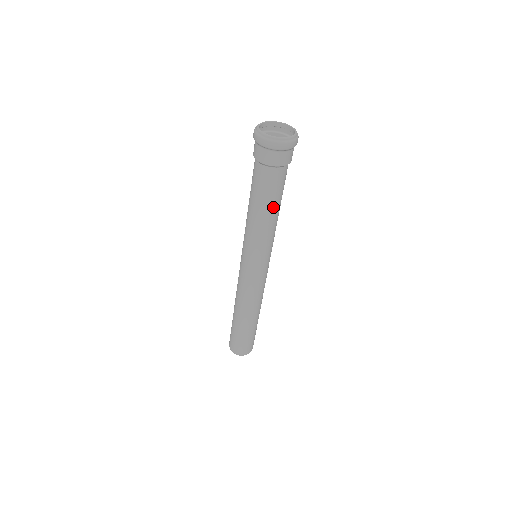
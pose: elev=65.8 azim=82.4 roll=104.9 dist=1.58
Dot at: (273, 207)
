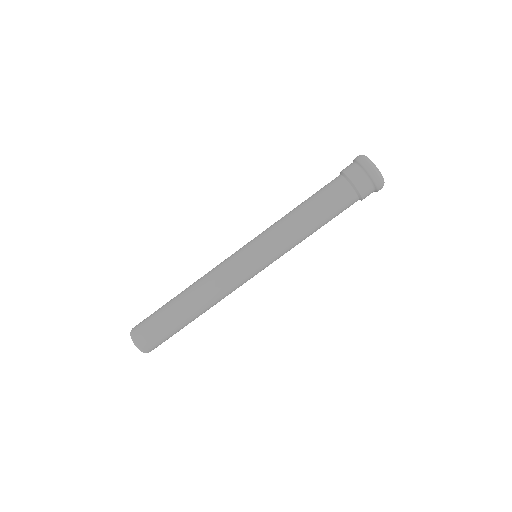
Dot at: (323, 224)
